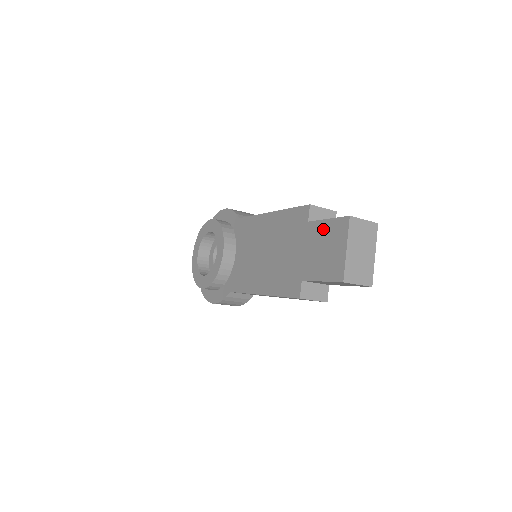
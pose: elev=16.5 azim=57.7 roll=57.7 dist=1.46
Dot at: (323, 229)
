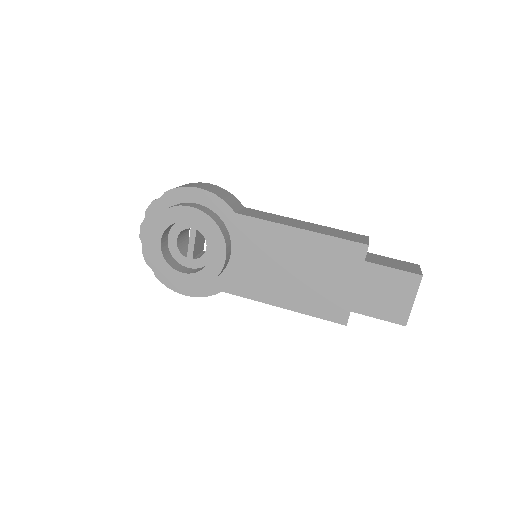
Dot at: (386, 276)
